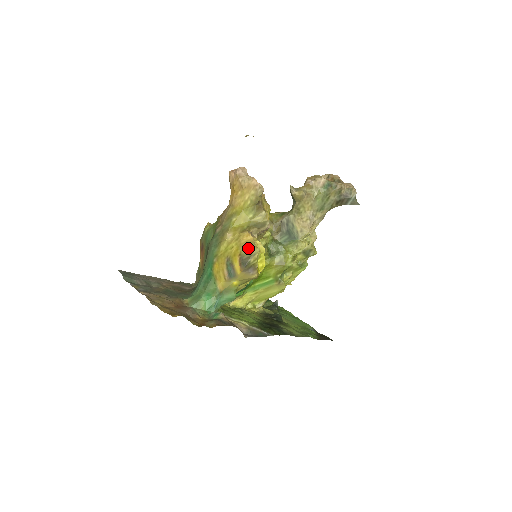
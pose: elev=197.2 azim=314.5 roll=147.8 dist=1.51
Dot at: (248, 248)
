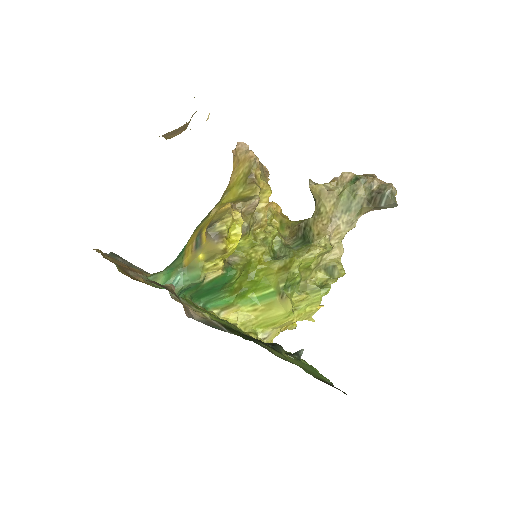
Dot at: (221, 214)
